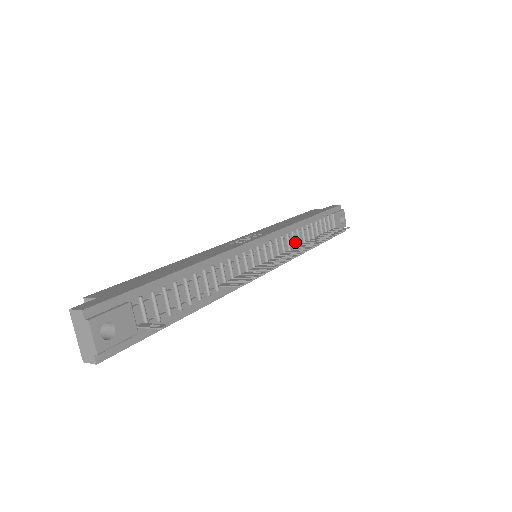
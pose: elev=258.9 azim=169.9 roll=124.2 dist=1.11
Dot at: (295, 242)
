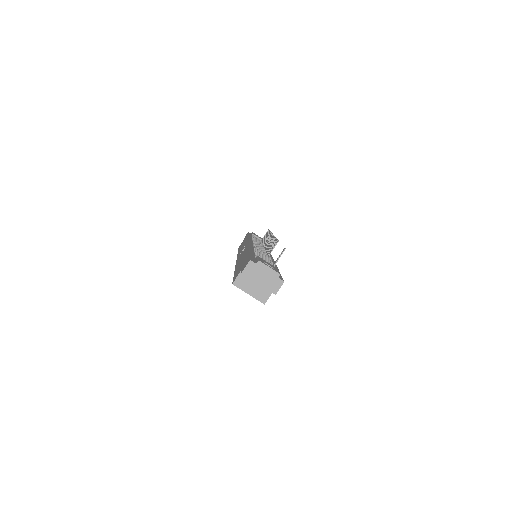
Dot at: occluded
